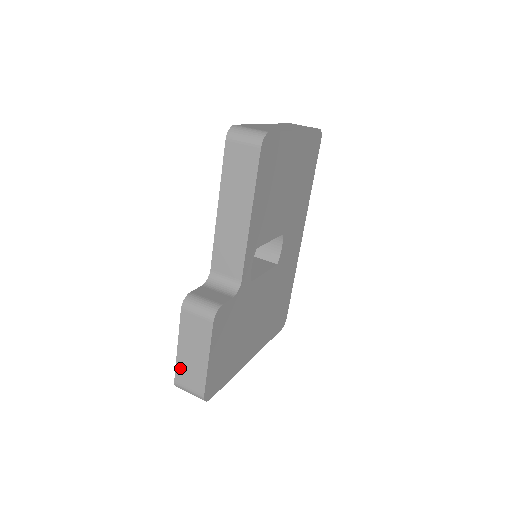
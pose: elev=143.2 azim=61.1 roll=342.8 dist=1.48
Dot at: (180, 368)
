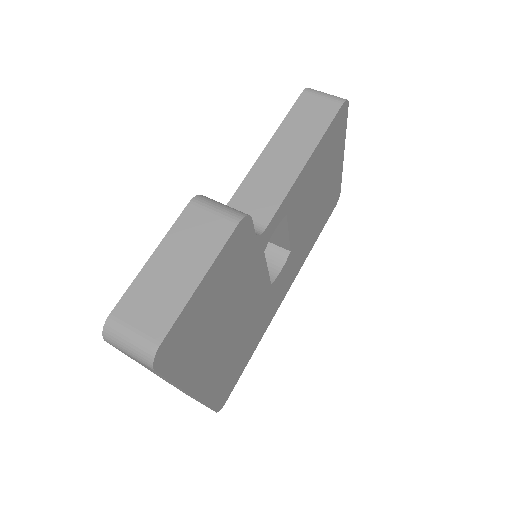
Dot at: (136, 291)
